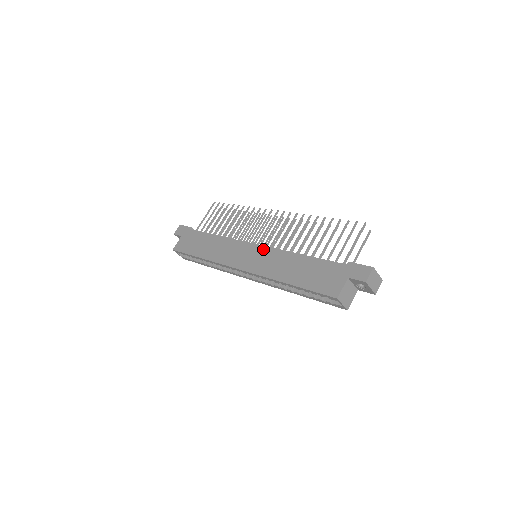
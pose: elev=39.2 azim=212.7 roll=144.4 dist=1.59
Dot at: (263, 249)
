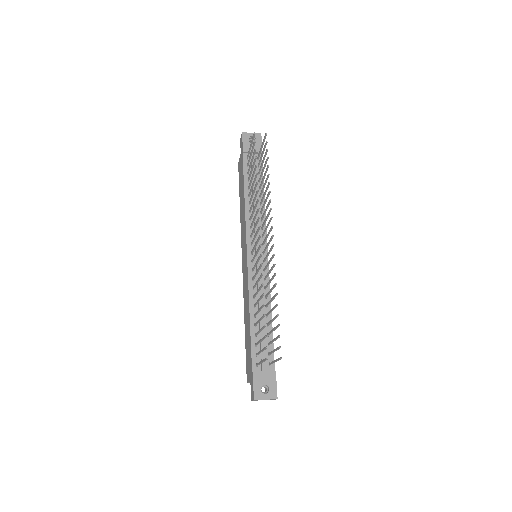
Dot at: (246, 269)
